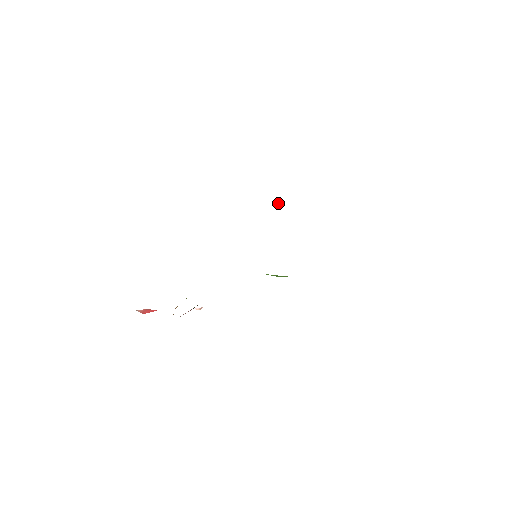
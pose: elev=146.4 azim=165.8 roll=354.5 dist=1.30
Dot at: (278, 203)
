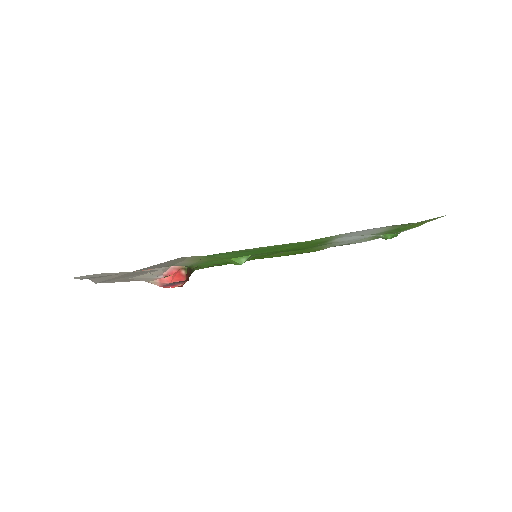
Dot at: (383, 238)
